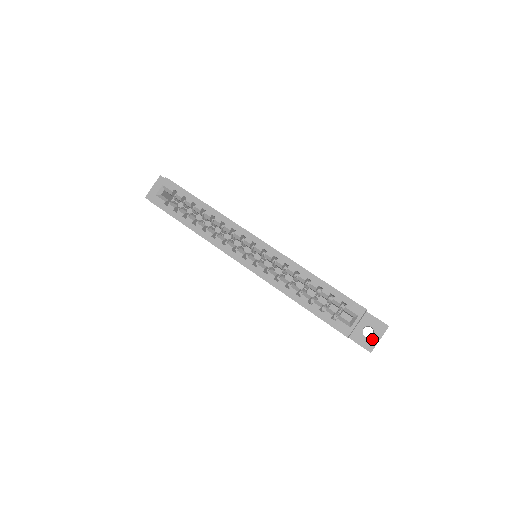
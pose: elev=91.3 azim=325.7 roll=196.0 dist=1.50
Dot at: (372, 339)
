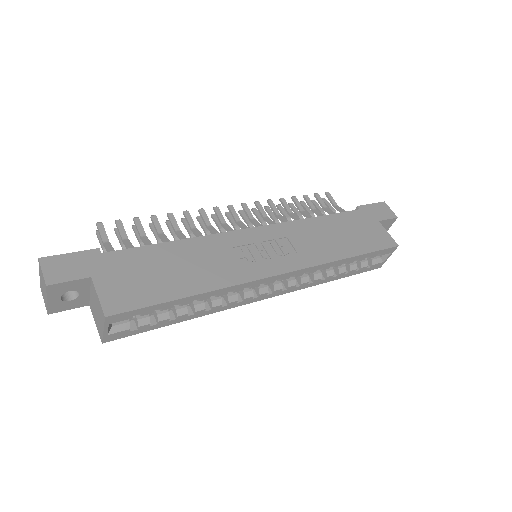
Dot at: occluded
